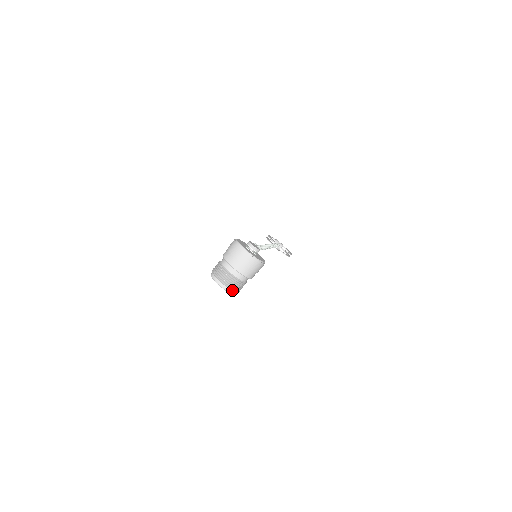
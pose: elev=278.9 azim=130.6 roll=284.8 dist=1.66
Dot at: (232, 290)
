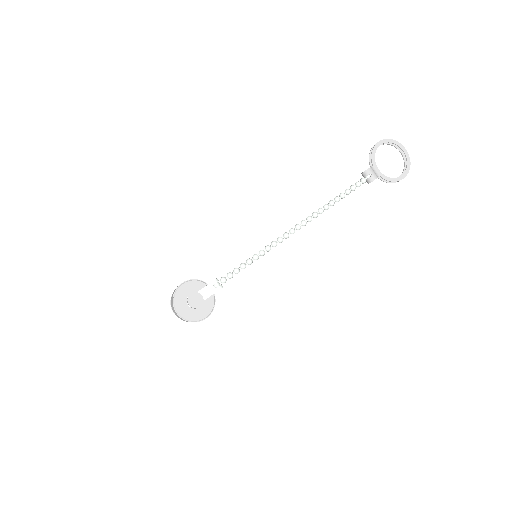
Dot at: occluded
